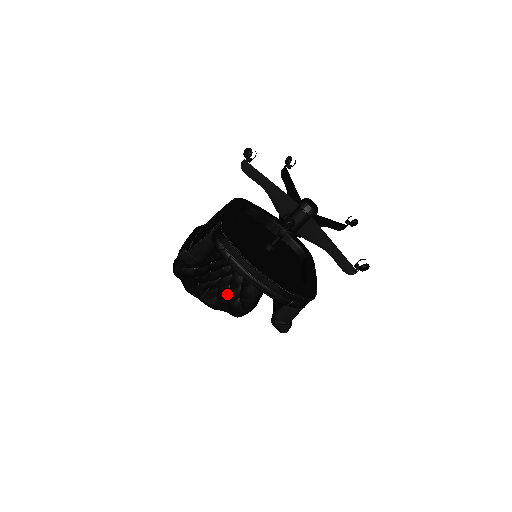
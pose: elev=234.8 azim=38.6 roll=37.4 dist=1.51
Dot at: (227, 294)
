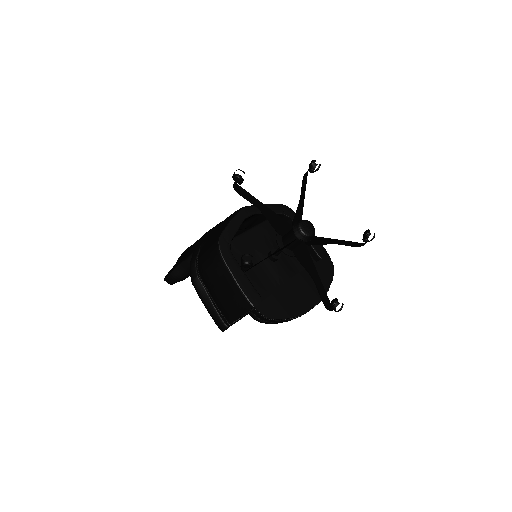
Dot at: occluded
